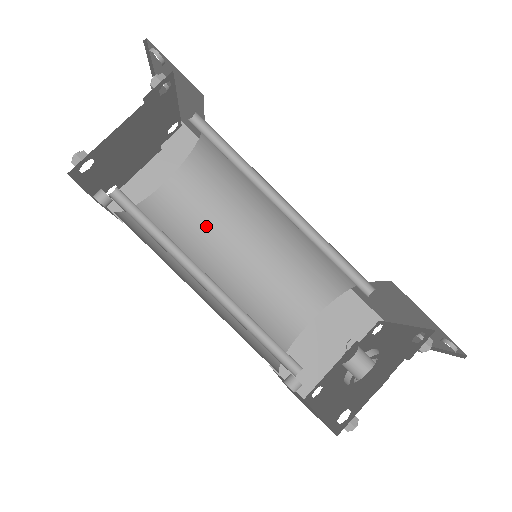
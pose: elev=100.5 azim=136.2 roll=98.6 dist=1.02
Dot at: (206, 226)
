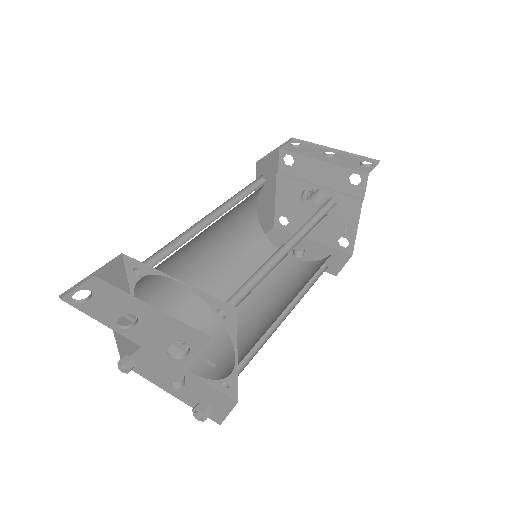
Dot at: (179, 271)
